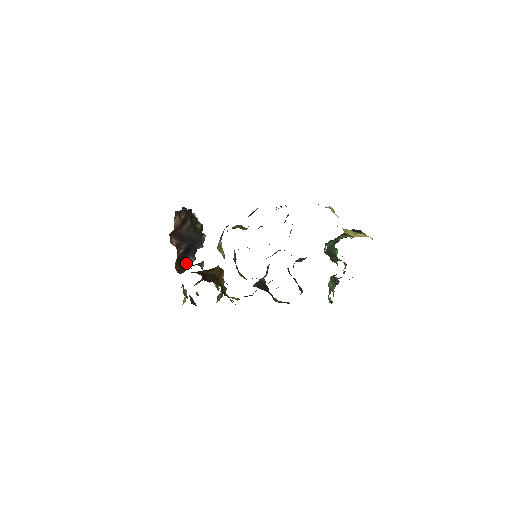
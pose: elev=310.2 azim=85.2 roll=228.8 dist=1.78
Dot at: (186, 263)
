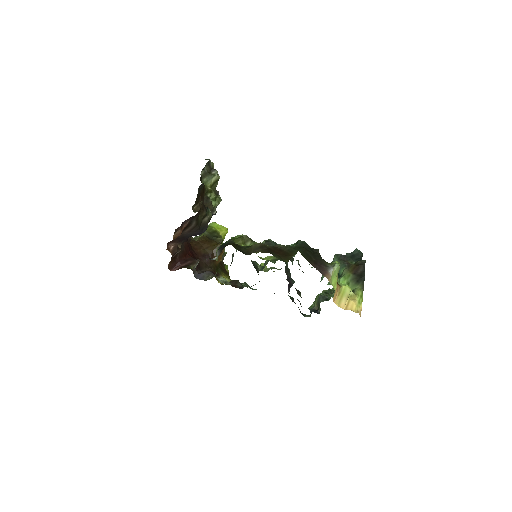
Dot at: (182, 256)
